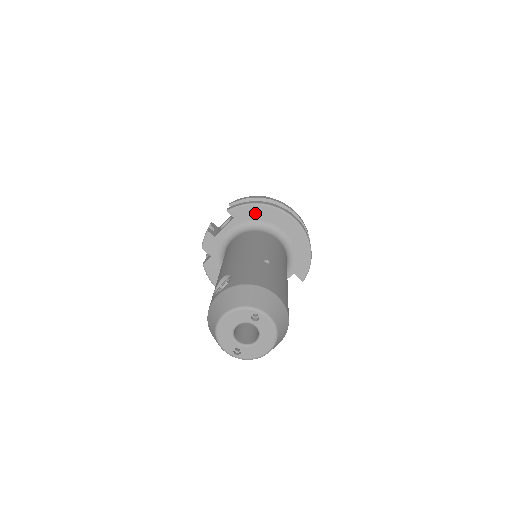
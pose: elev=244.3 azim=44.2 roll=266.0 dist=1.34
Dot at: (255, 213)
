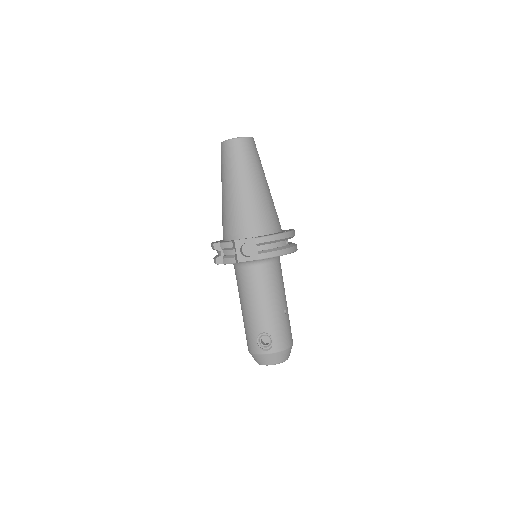
Dot at: occluded
